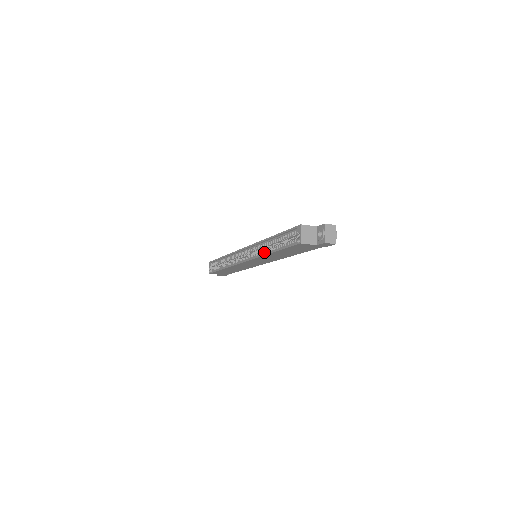
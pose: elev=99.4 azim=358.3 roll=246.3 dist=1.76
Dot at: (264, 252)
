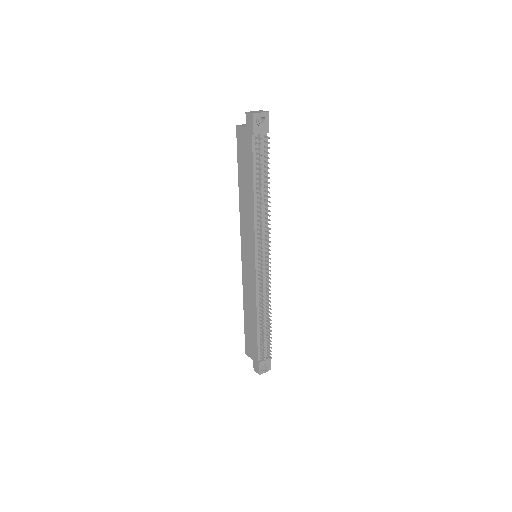
Dot at: occluded
